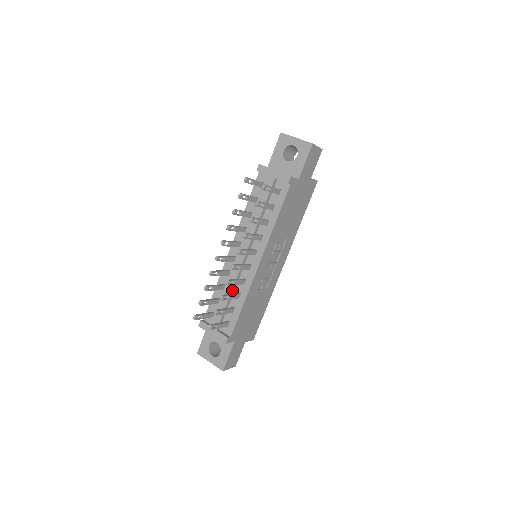
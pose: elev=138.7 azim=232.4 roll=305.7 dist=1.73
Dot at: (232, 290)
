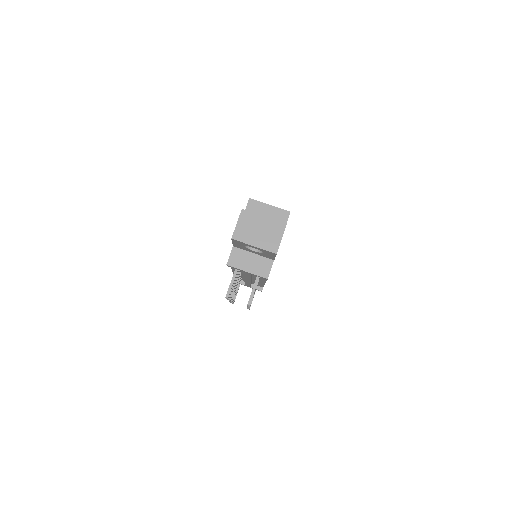
Dot at: (250, 284)
